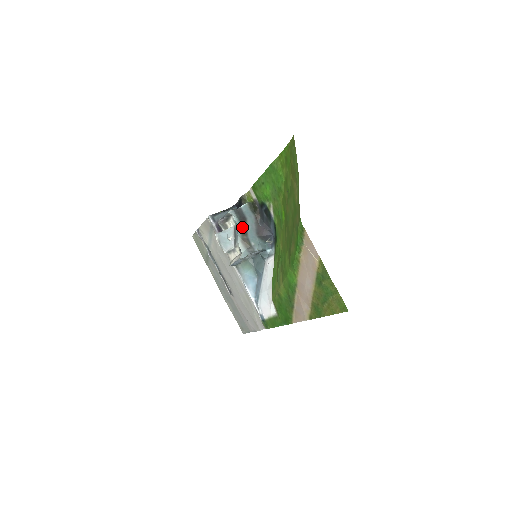
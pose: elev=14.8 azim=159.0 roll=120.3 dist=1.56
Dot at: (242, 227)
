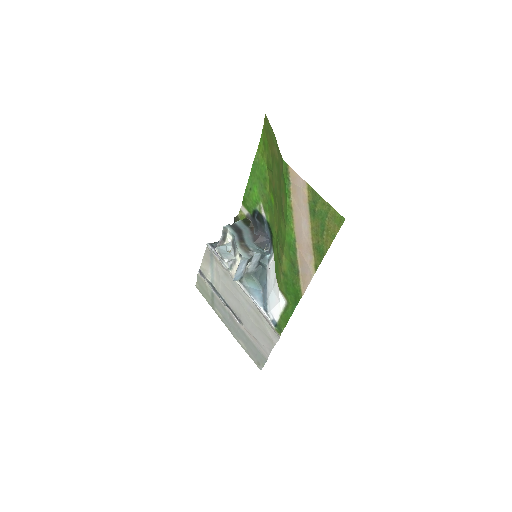
Dot at: (239, 236)
